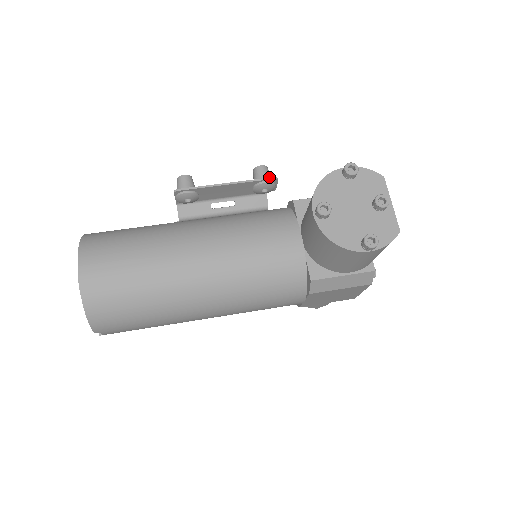
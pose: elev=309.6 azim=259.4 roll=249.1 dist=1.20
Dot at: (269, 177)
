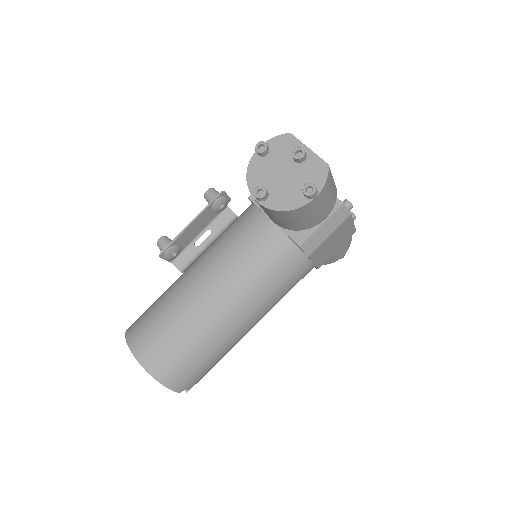
Dot at: (217, 195)
